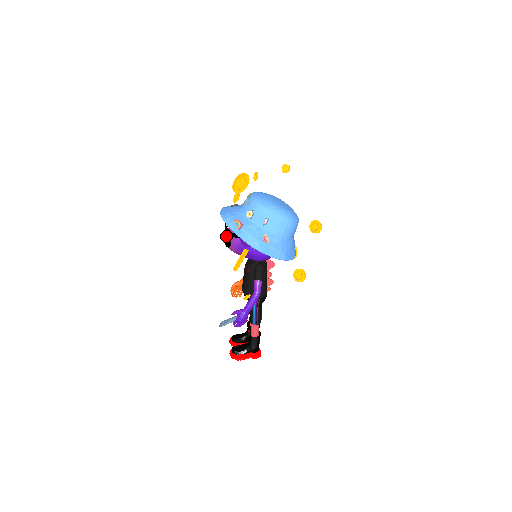
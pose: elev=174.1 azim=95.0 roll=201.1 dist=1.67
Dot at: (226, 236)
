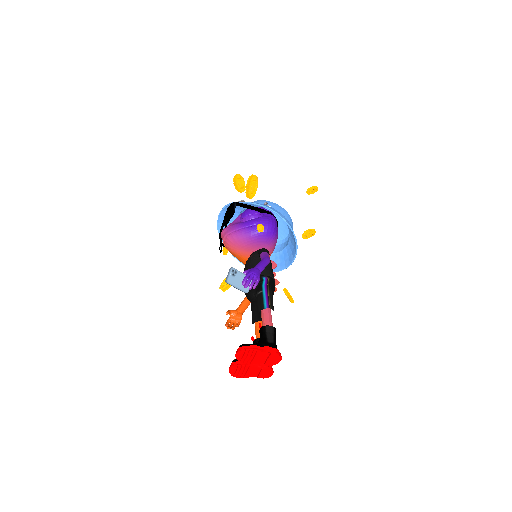
Dot at: (228, 213)
